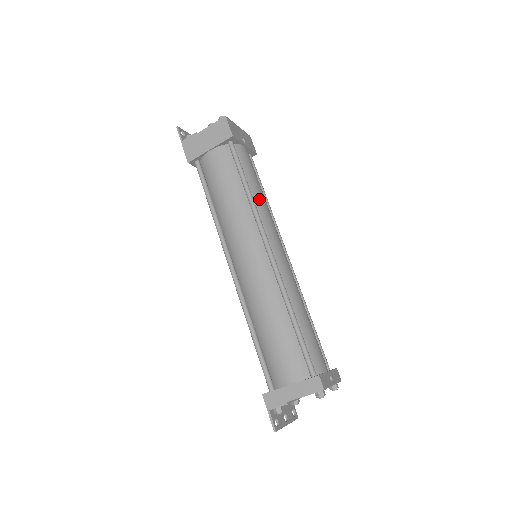
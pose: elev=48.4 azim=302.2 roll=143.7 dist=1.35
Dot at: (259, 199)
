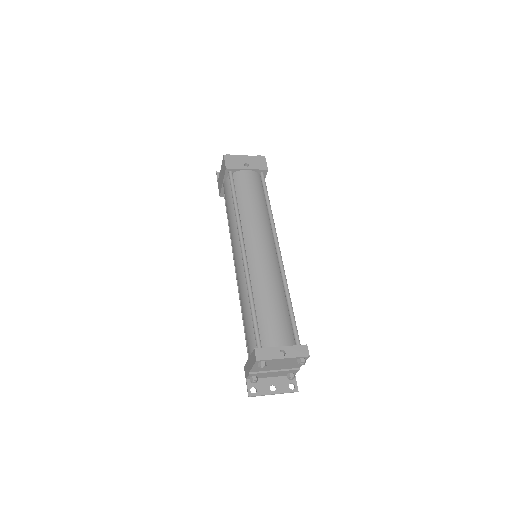
Dot at: (247, 210)
